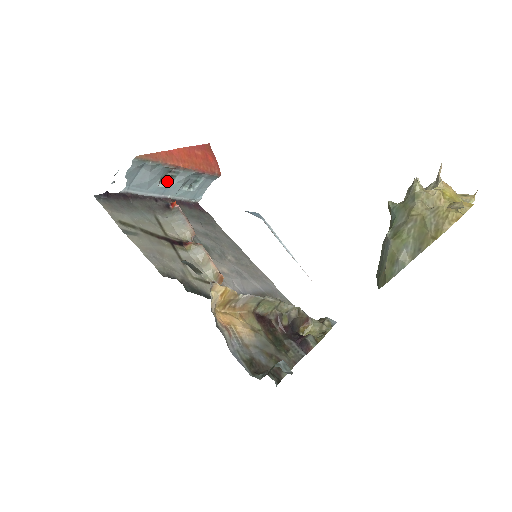
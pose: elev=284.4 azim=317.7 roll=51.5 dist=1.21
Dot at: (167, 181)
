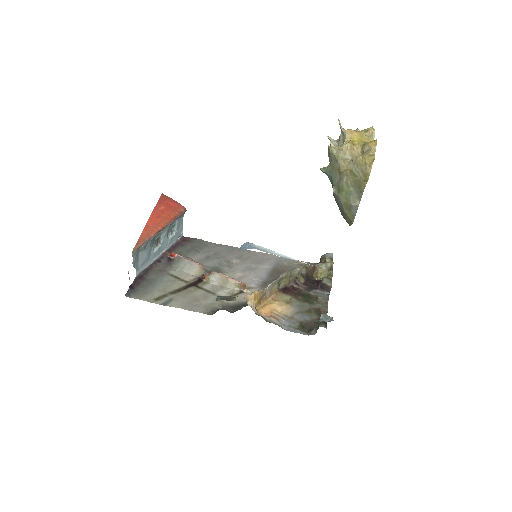
Dot at: (157, 244)
